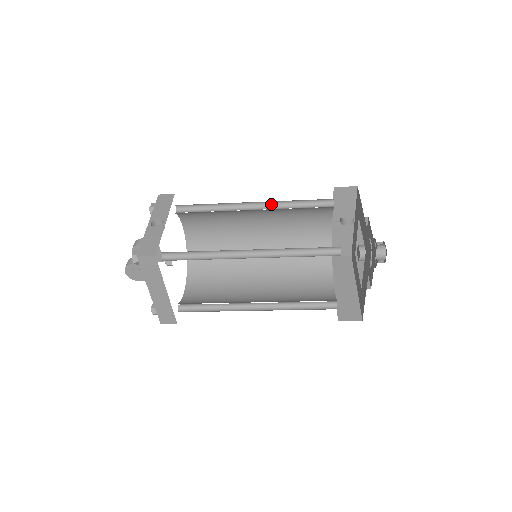
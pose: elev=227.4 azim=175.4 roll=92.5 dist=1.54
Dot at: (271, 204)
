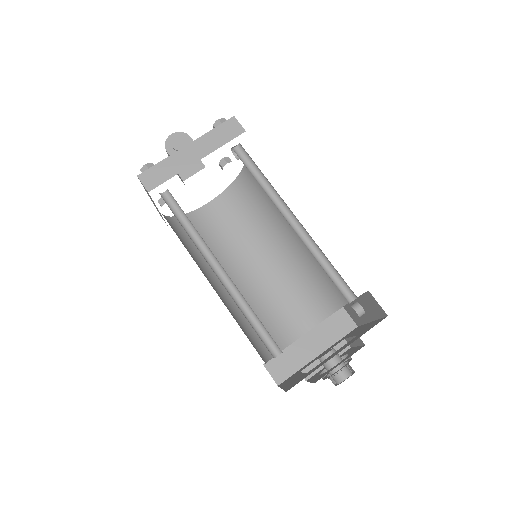
Dot at: occluded
